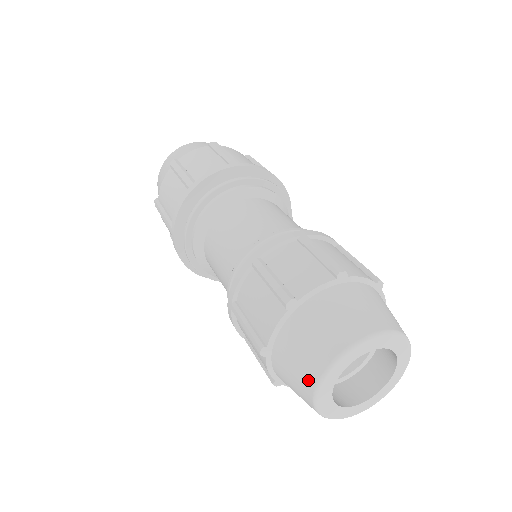
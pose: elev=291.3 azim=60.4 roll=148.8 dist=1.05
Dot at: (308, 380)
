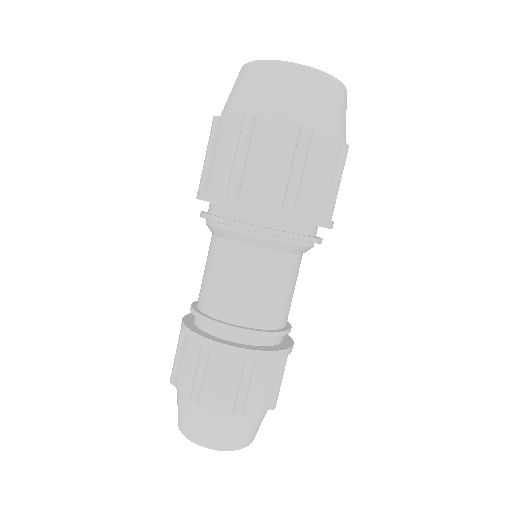
Dot at: (179, 422)
